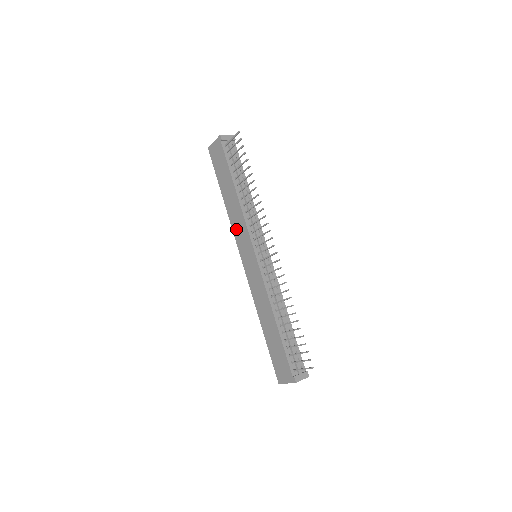
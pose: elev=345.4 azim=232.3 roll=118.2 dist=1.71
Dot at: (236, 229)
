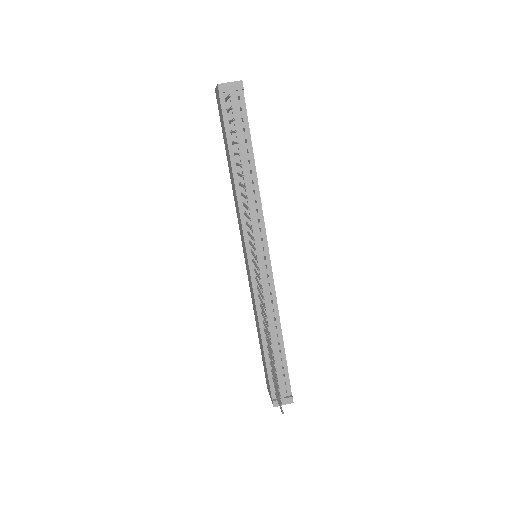
Dot at: (237, 215)
